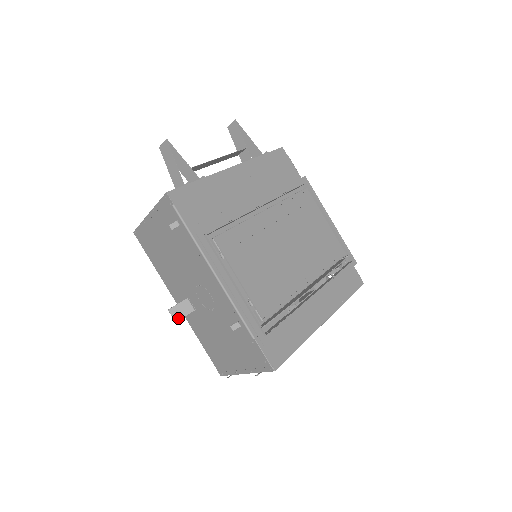
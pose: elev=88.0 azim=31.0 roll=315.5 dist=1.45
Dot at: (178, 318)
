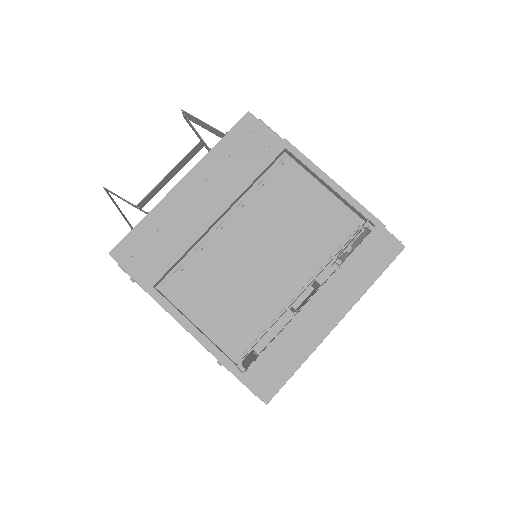
Dot at: occluded
